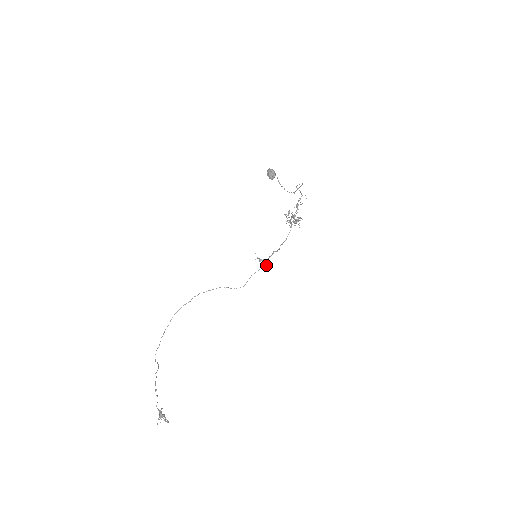
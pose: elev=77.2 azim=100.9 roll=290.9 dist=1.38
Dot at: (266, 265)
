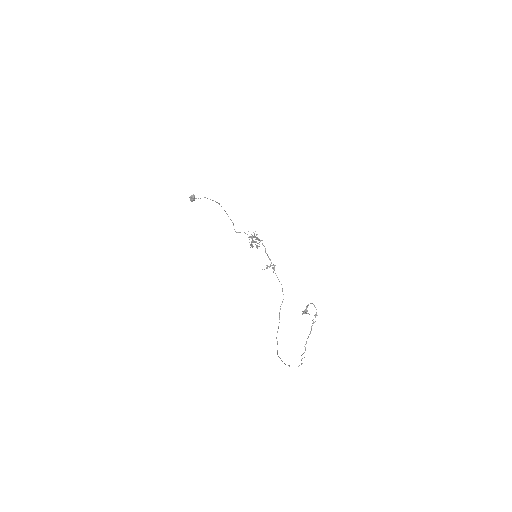
Dot at: (275, 265)
